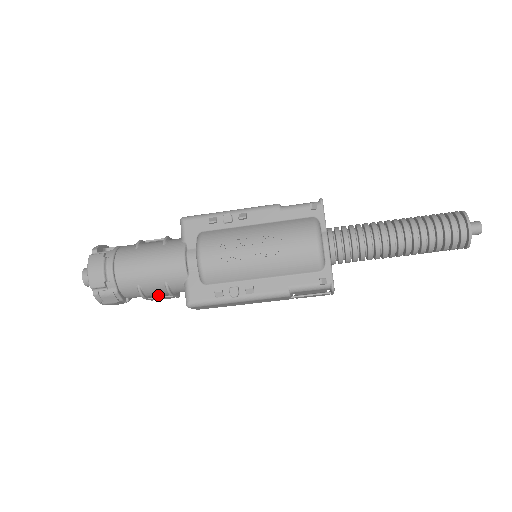
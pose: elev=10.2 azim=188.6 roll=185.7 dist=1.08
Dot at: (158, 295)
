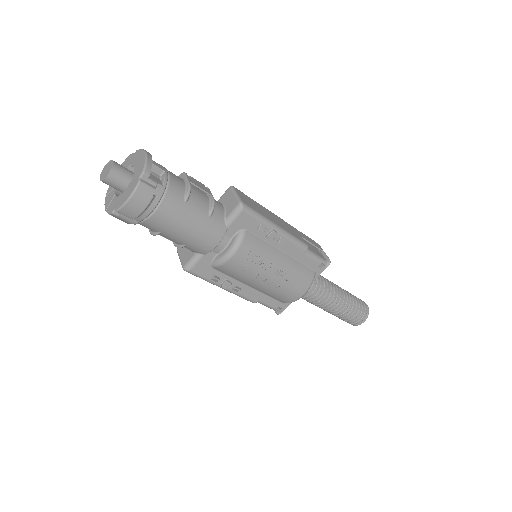
Dot at: occluded
